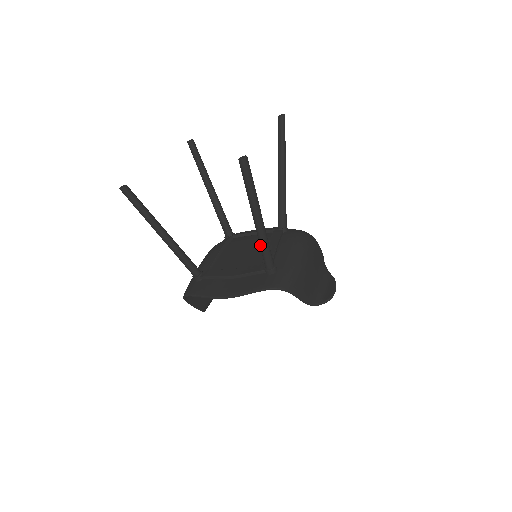
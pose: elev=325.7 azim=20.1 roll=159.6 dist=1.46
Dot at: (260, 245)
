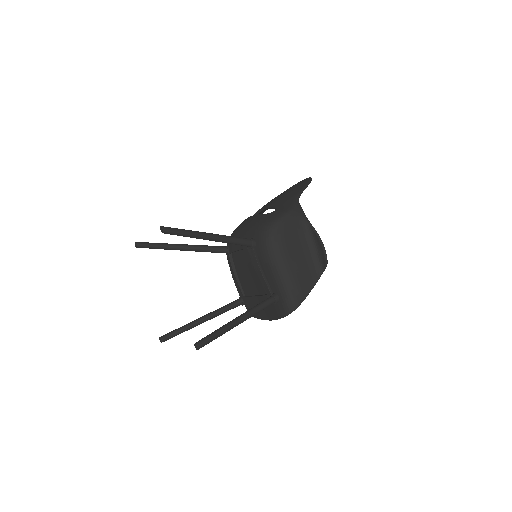
Dot at: occluded
